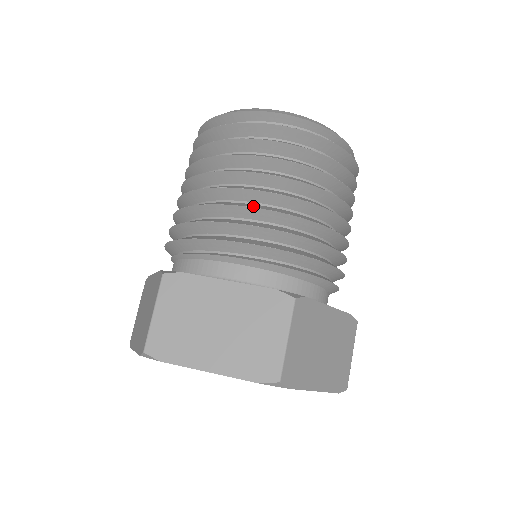
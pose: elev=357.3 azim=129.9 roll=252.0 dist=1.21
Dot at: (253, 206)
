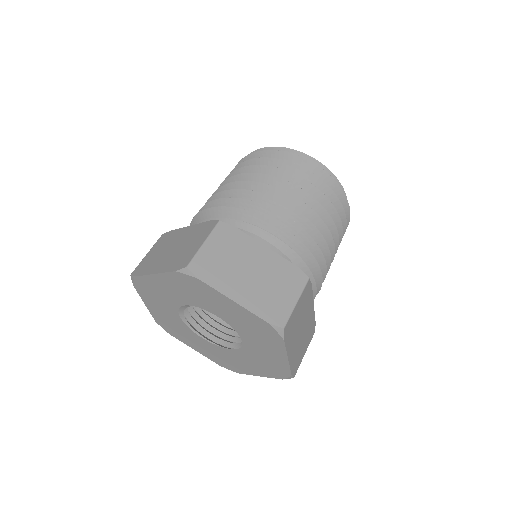
Dot at: (227, 191)
